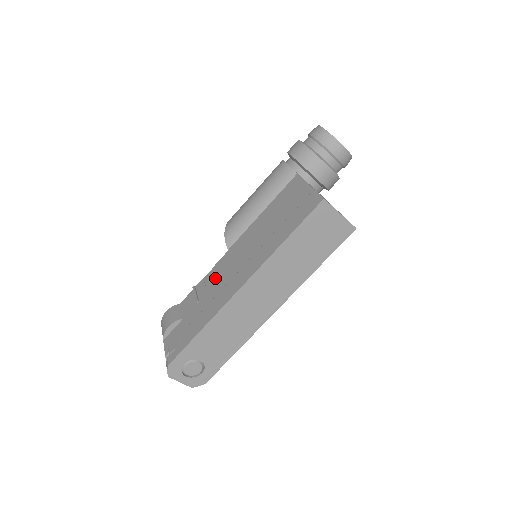
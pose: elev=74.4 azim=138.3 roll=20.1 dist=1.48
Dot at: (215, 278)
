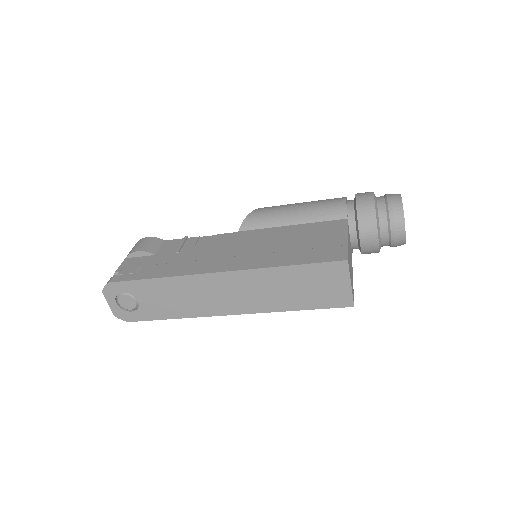
Dot at: (208, 245)
